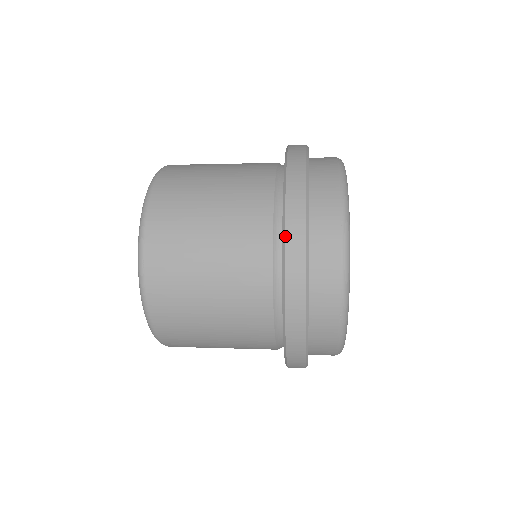
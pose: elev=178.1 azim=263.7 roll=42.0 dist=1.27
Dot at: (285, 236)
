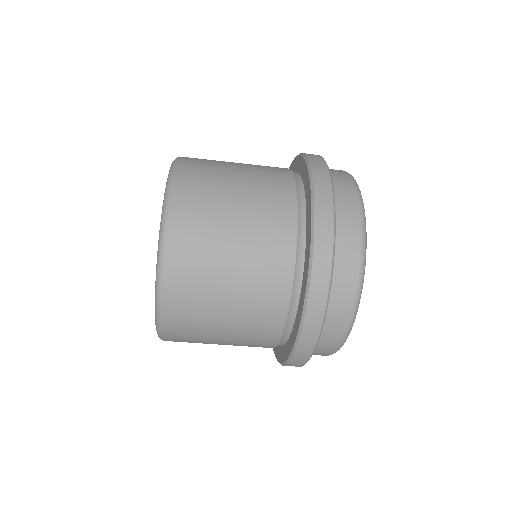
Dot at: (314, 250)
